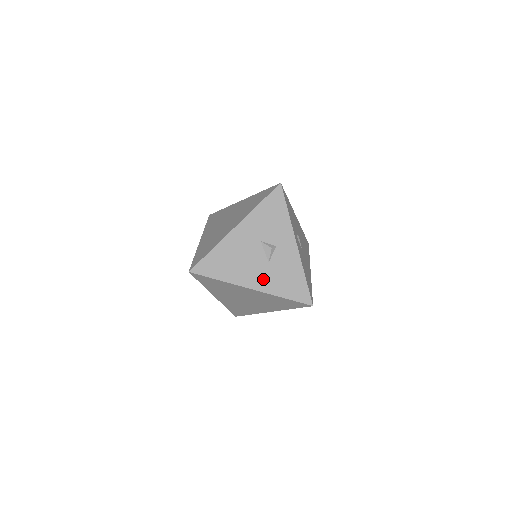
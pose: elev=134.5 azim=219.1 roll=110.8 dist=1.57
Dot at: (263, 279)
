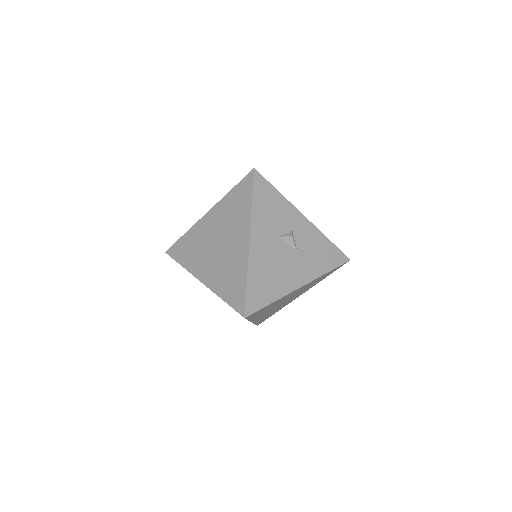
Dot at: (304, 270)
